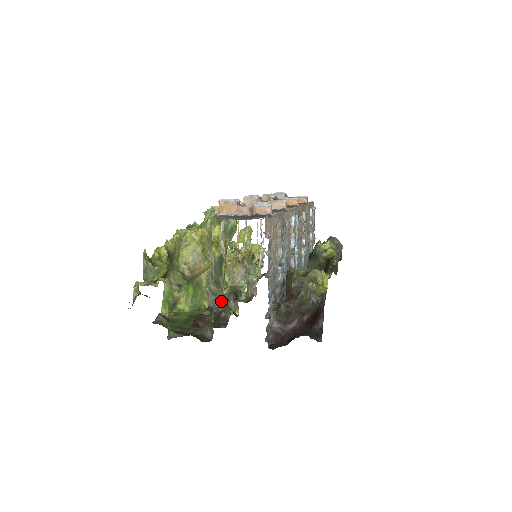
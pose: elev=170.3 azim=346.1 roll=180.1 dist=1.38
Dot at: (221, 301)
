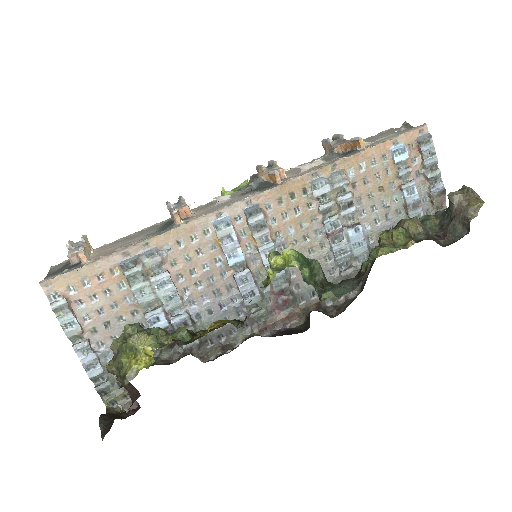
Dot at: occluded
